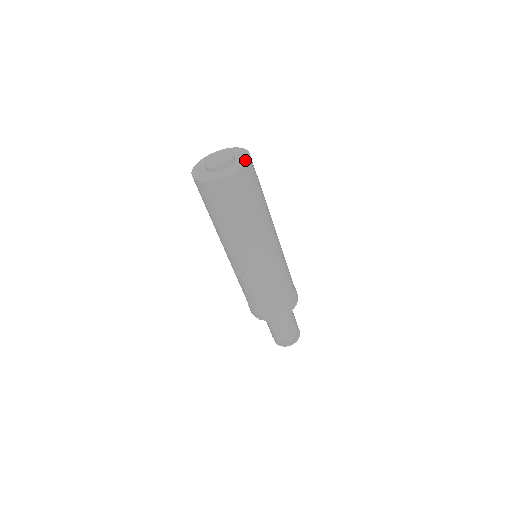
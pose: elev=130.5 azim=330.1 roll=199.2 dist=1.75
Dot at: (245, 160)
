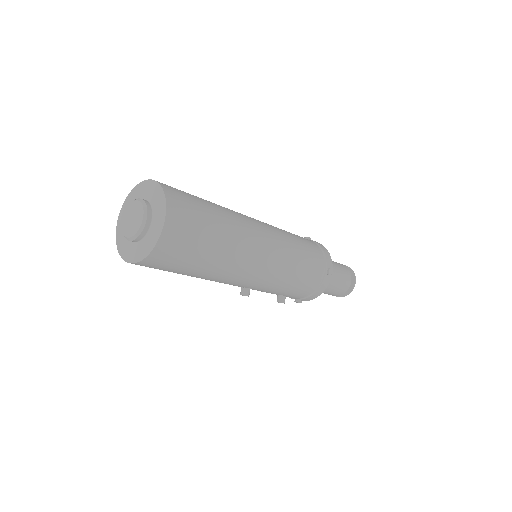
Dot at: (162, 210)
